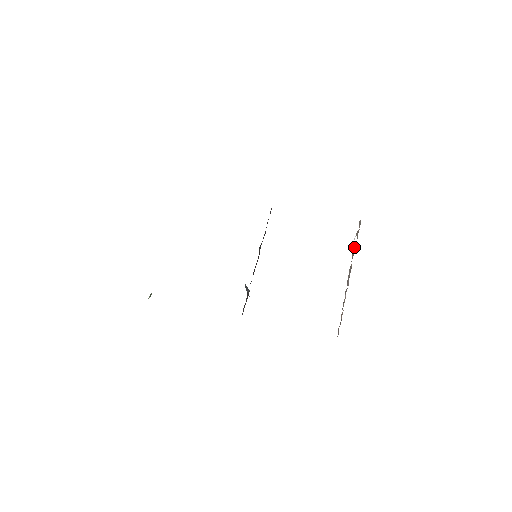
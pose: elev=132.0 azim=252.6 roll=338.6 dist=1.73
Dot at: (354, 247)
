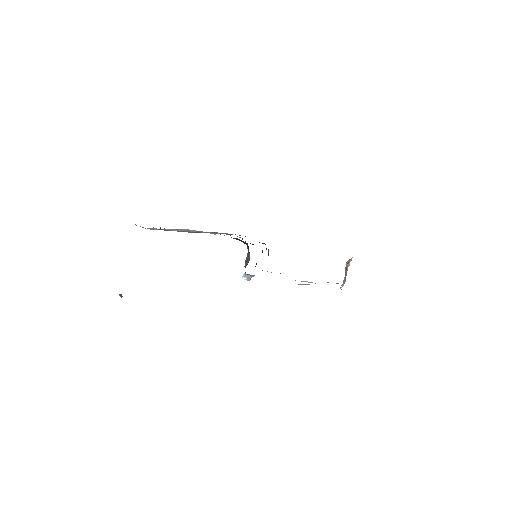
Dot at: occluded
